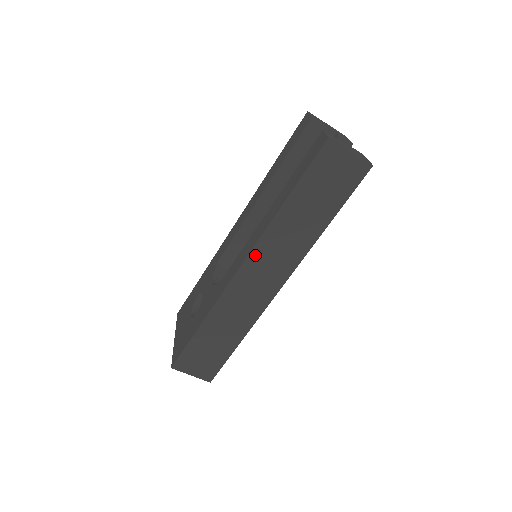
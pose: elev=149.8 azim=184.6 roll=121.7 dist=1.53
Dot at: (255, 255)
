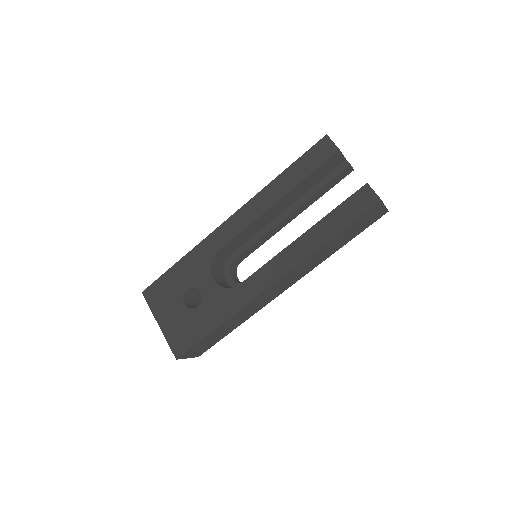
Dot at: (287, 276)
